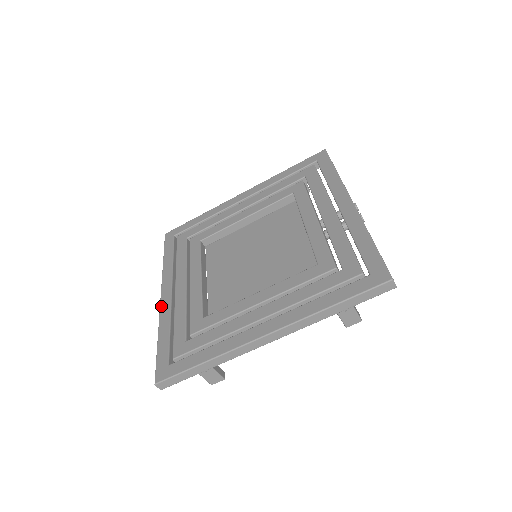
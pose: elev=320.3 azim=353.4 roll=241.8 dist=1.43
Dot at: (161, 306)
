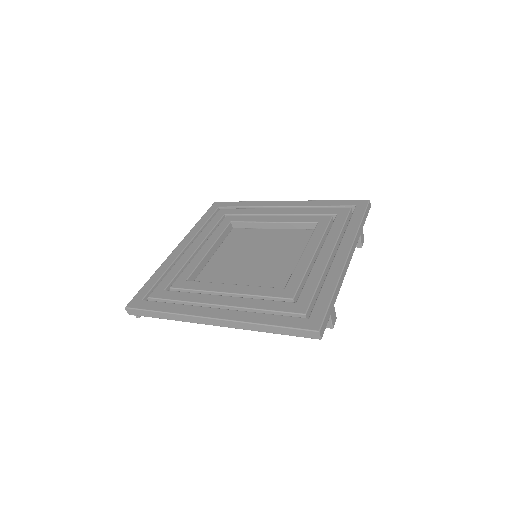
Dot at: (227, 318)
